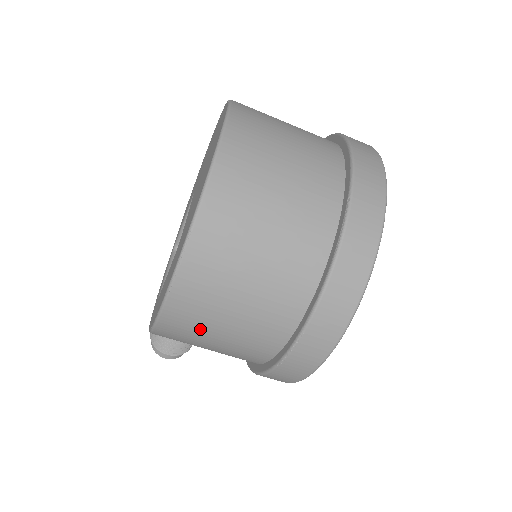
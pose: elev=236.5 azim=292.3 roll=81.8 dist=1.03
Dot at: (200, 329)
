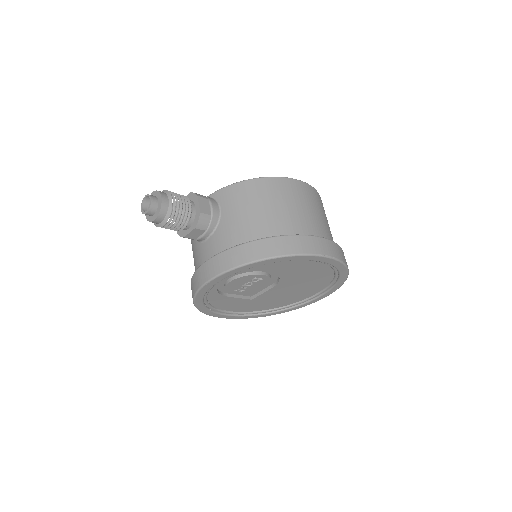
Dot at: (301, 198)
